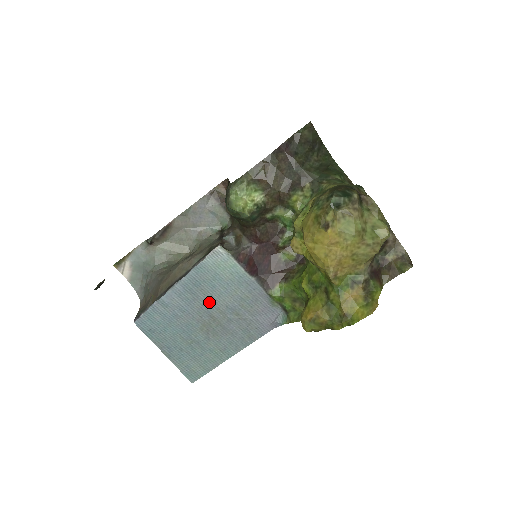
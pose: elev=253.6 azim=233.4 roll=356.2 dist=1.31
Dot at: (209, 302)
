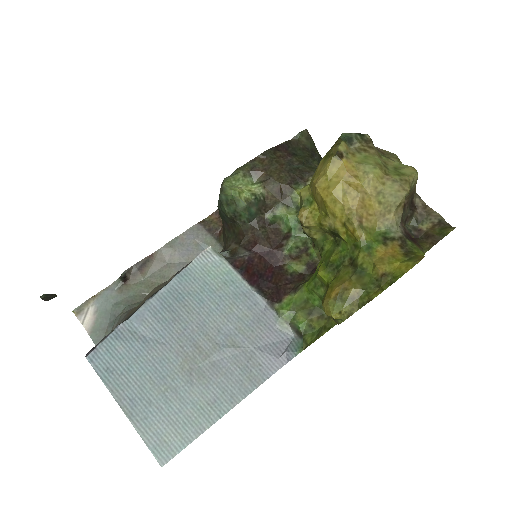
Dot at: (194, 324)
